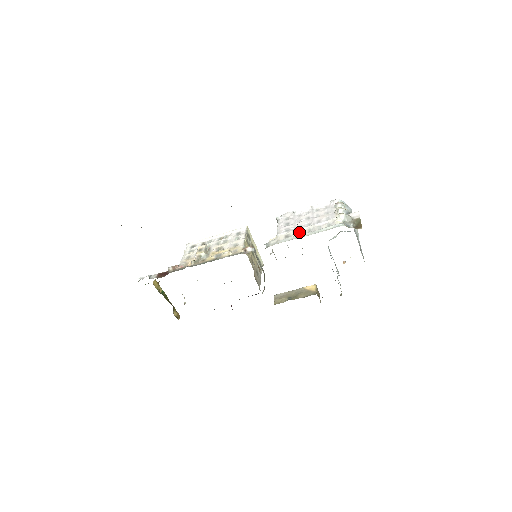
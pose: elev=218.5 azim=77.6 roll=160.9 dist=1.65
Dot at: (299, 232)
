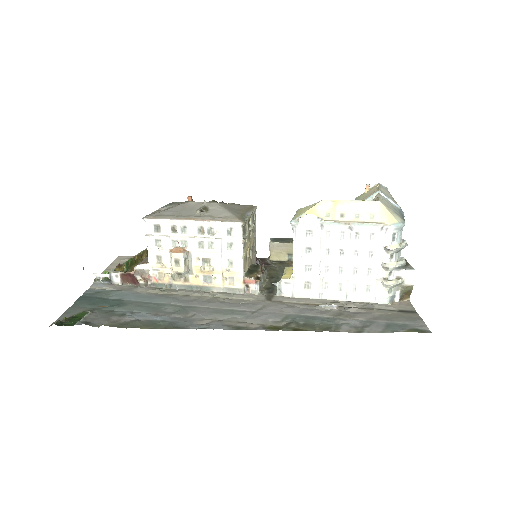
Dot at: (325, 284)
